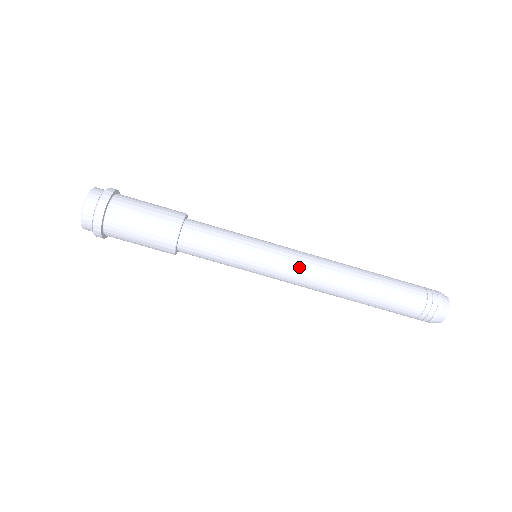
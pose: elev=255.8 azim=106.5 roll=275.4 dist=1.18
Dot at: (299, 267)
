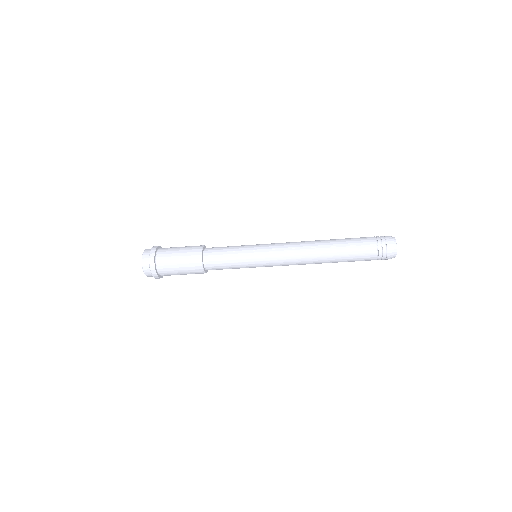
Dot at: (283, 255)
